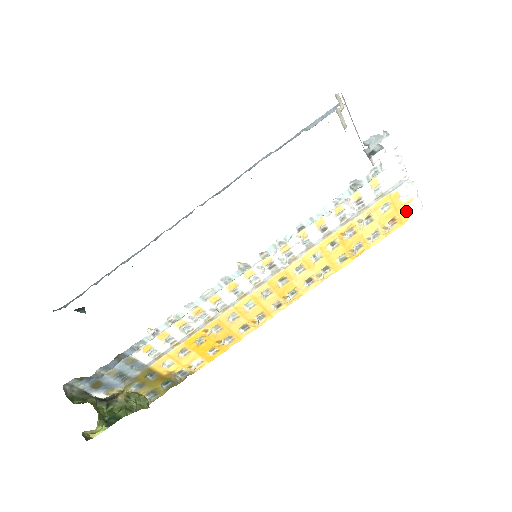
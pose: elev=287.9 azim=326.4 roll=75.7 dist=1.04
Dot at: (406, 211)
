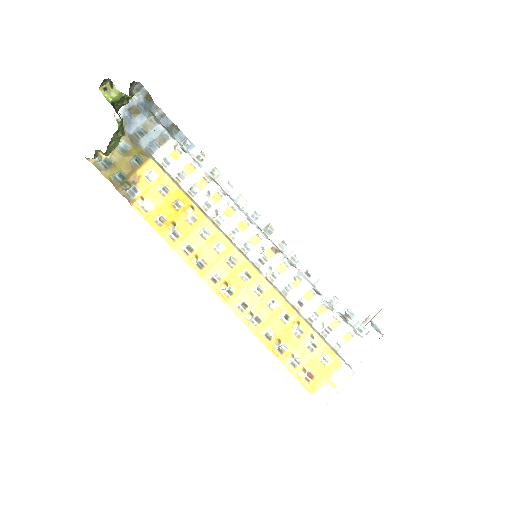
Dot at: (322, 386)
